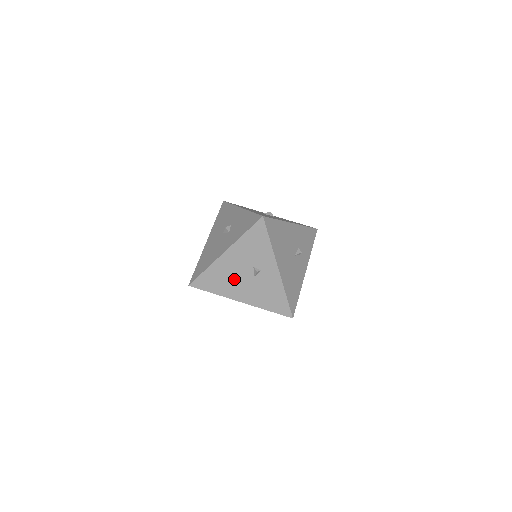
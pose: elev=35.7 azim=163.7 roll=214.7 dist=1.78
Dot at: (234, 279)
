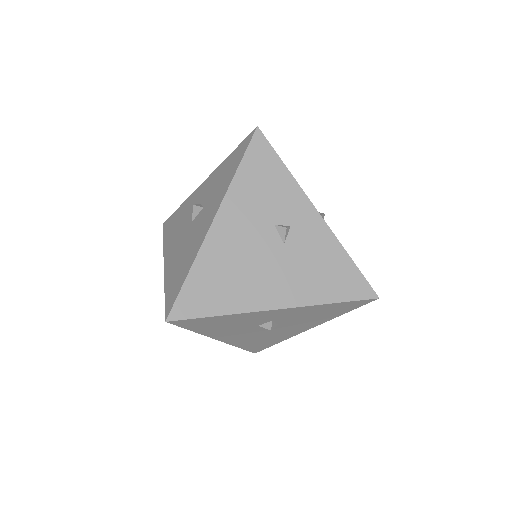
Dot at: (249, 265)
